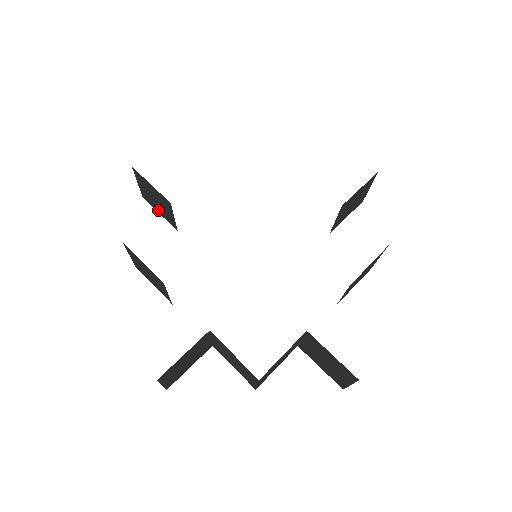
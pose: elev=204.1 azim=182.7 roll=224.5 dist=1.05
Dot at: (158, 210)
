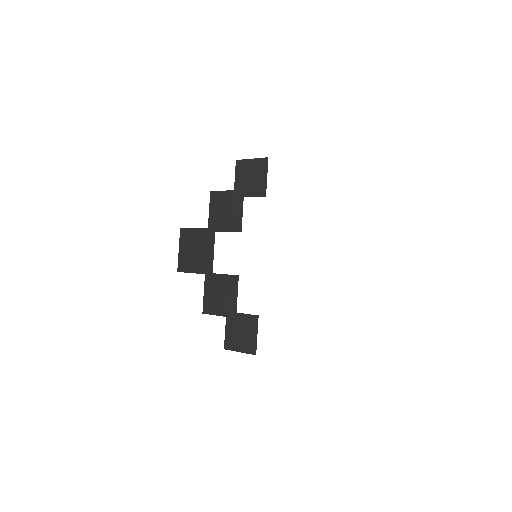
Dot at: occluded
